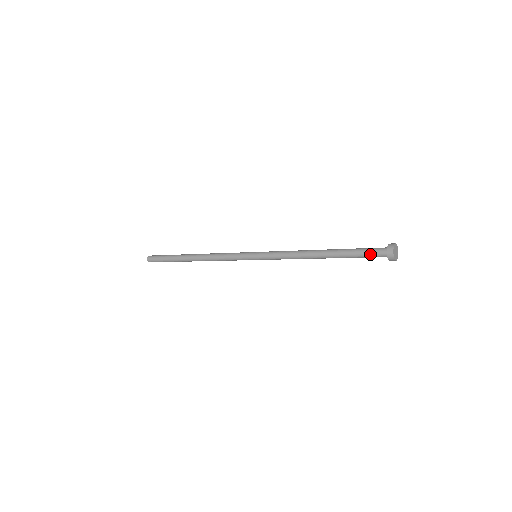
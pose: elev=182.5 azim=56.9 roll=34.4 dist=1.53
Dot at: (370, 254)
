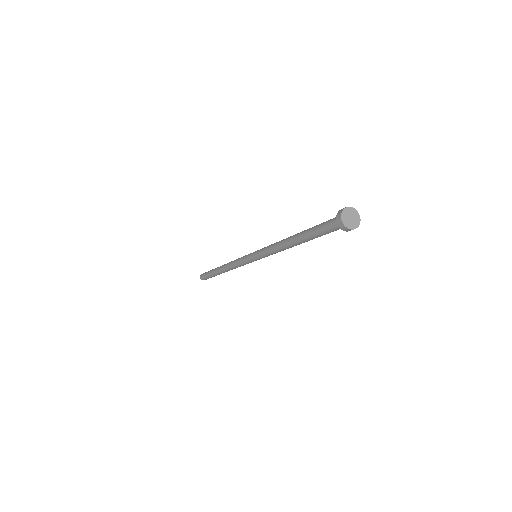
Dot at: (327, 222)
